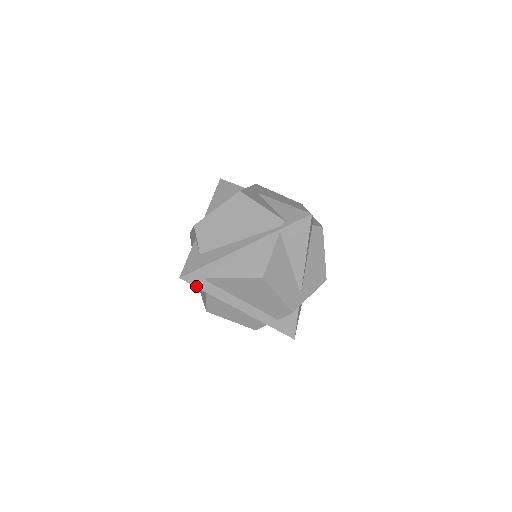
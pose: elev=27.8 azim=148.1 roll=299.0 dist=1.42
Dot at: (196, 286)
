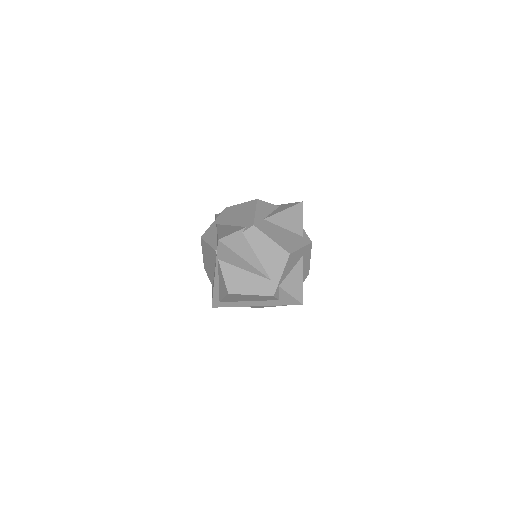
Dot at: occluded
